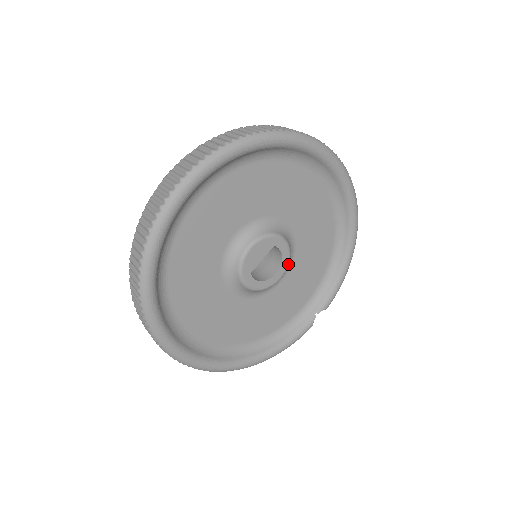
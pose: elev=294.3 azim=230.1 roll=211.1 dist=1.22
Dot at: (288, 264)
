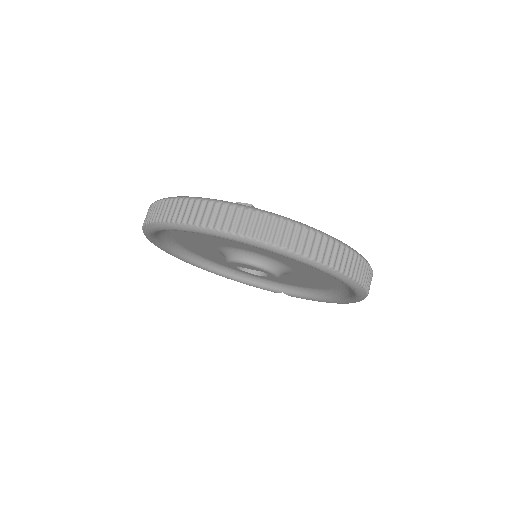
Dot at: (272, 278)
